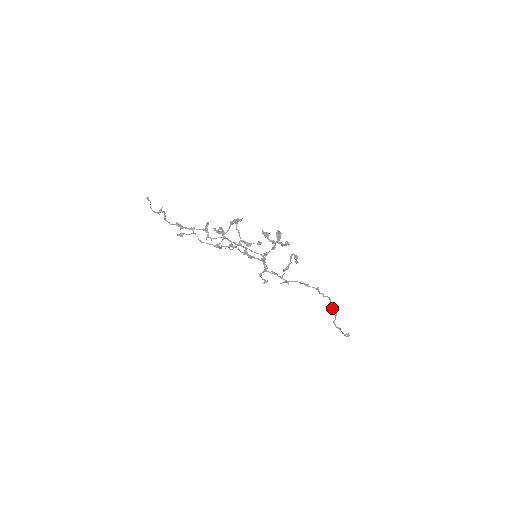
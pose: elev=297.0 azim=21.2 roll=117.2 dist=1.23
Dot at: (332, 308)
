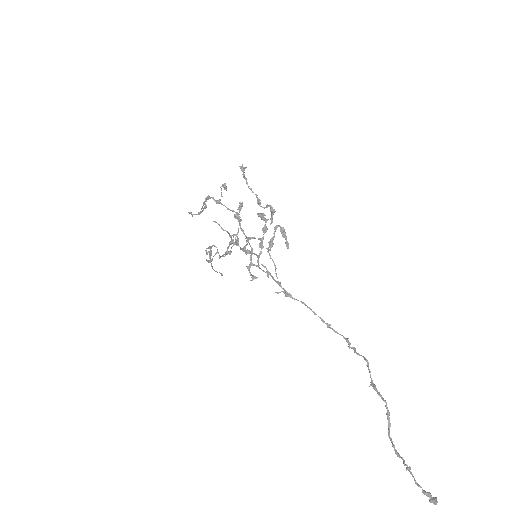
Dot at: (373, 384)
